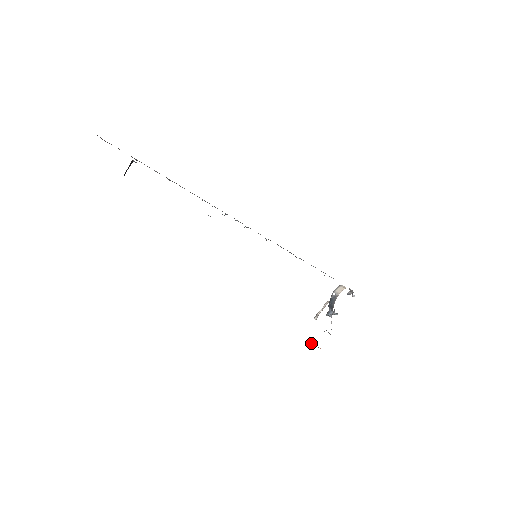
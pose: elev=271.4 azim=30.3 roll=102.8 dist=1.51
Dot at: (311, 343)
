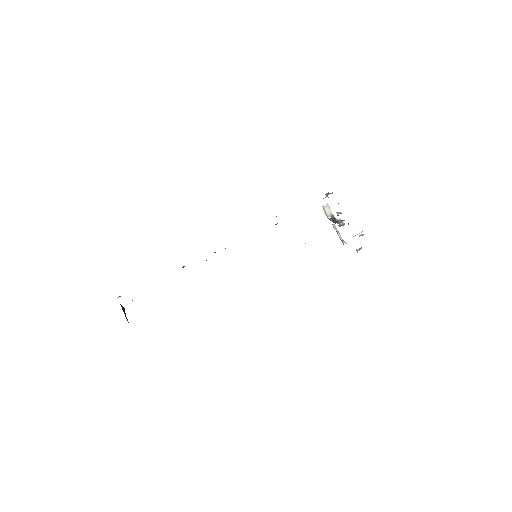
Dot at: (360, 249)
